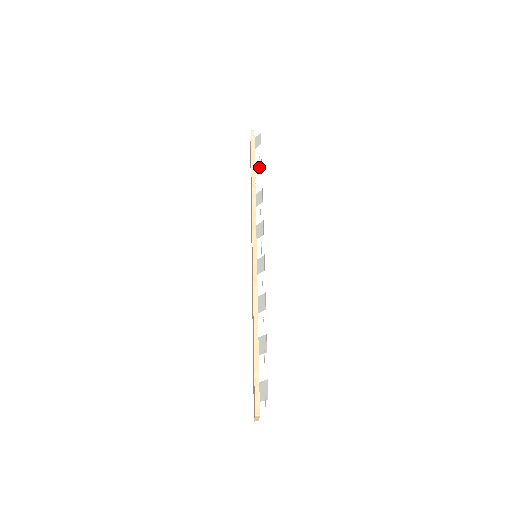
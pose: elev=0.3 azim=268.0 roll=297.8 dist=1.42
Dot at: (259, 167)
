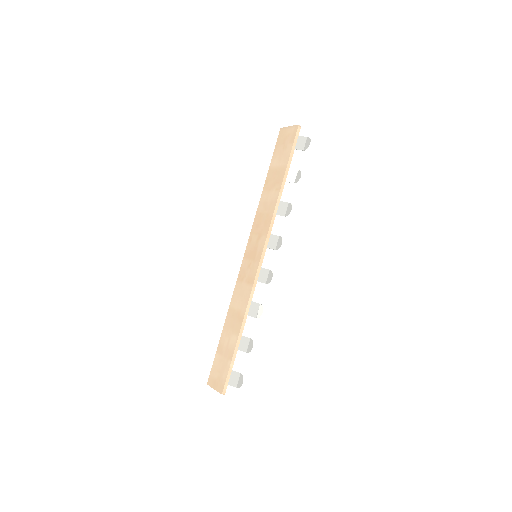
Dot at: (293, 175)
